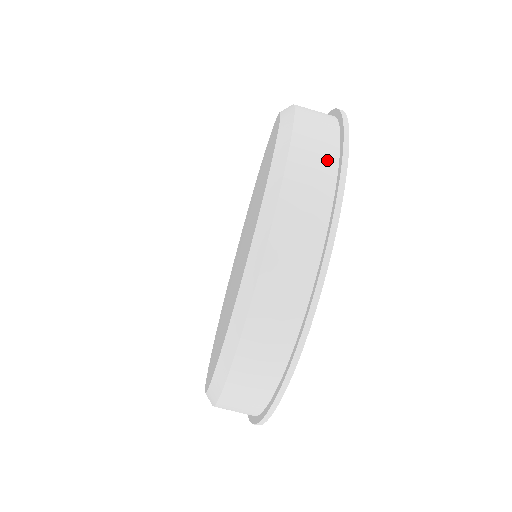
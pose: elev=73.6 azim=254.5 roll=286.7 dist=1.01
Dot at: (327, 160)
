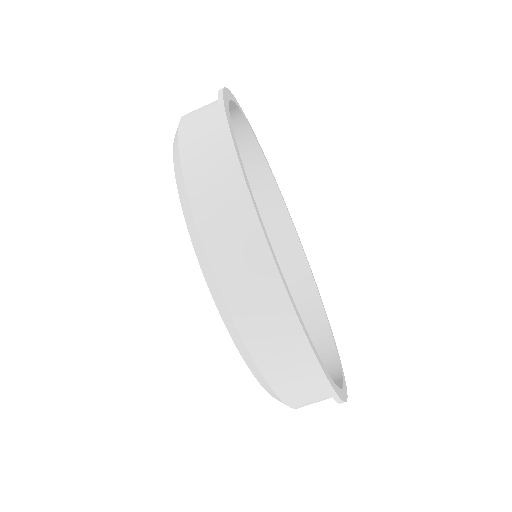
Dot at: (213, 102)
